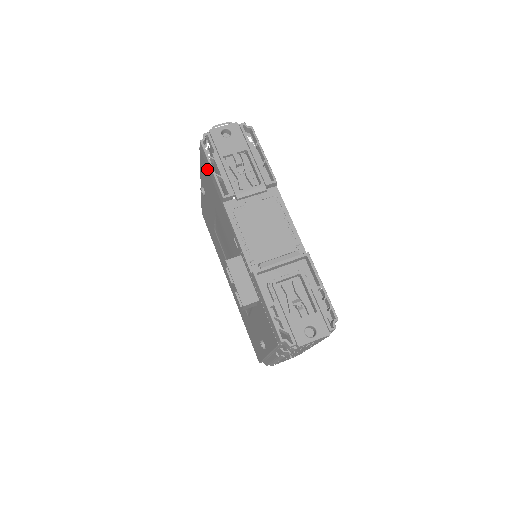
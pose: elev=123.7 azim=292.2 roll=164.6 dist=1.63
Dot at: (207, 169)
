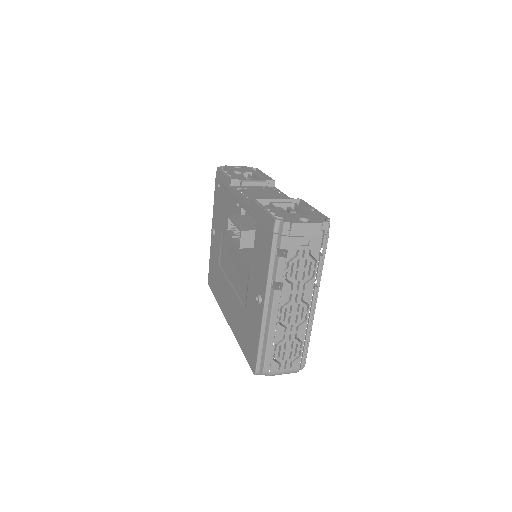
Dot at: (220, 183)
